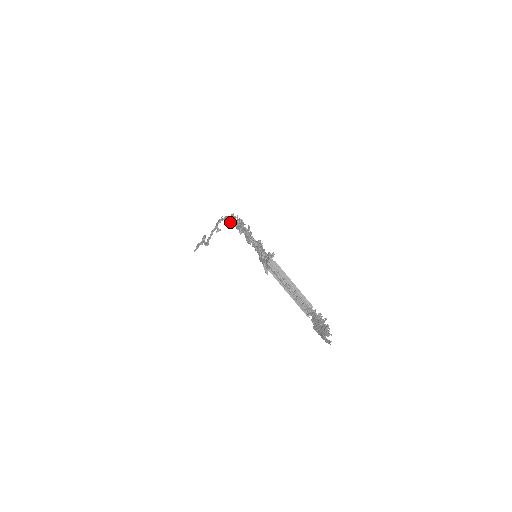
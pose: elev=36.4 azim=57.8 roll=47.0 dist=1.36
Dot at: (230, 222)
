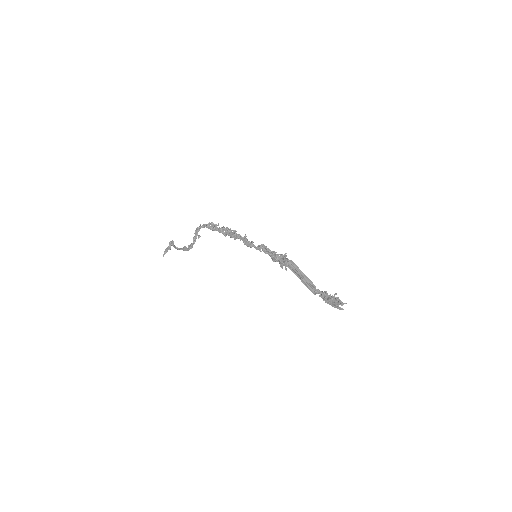
Dot at: (214, 230)
